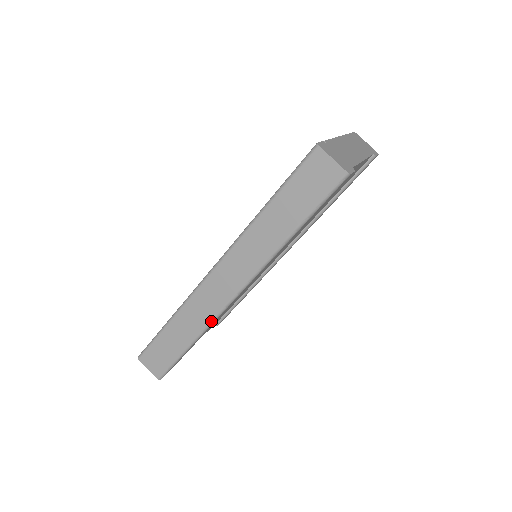
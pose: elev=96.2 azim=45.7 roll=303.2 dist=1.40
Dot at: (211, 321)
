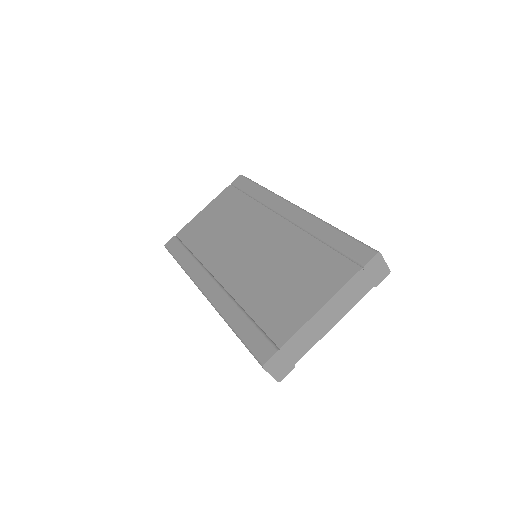
Dot at: occluded
